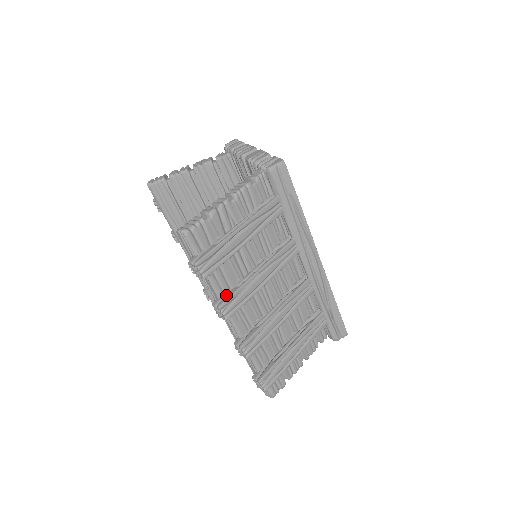
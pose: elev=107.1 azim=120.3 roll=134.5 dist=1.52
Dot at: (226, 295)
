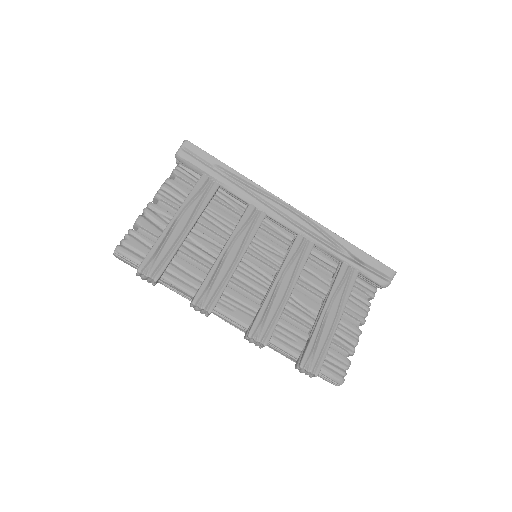
Dot at: occluded
